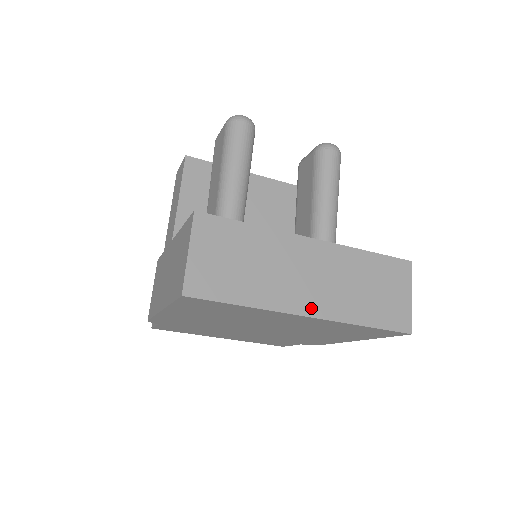
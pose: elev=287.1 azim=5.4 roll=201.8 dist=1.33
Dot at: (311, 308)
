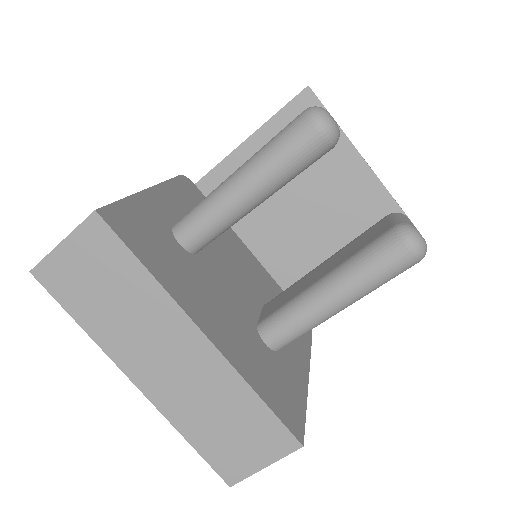
Dot at: (144, 382)
